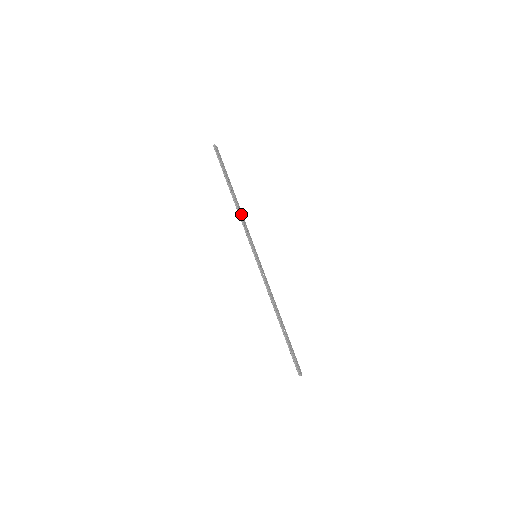
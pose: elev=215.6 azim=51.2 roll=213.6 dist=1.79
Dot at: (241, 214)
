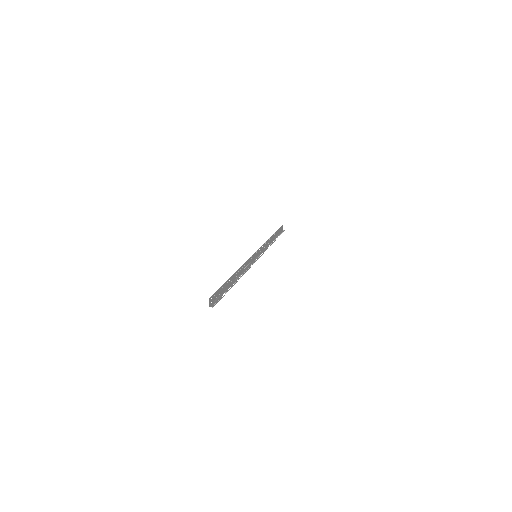
Dot at: occluded
